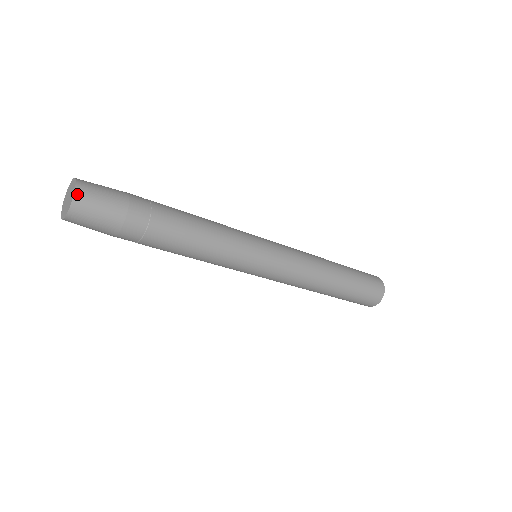
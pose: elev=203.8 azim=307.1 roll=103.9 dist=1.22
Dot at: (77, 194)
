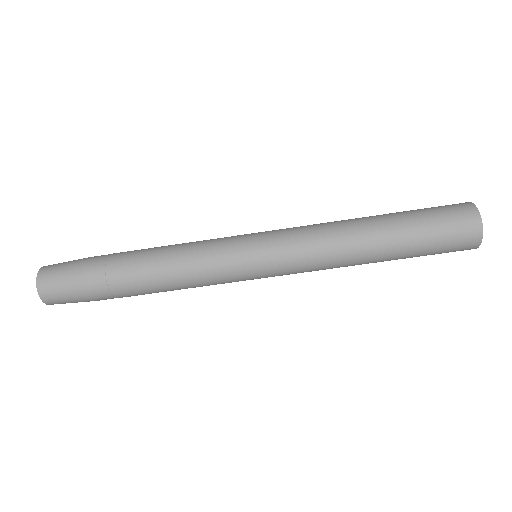
Dot at: (41, 271)
